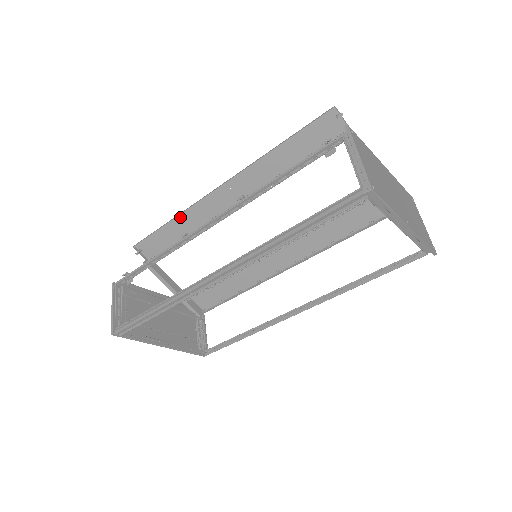
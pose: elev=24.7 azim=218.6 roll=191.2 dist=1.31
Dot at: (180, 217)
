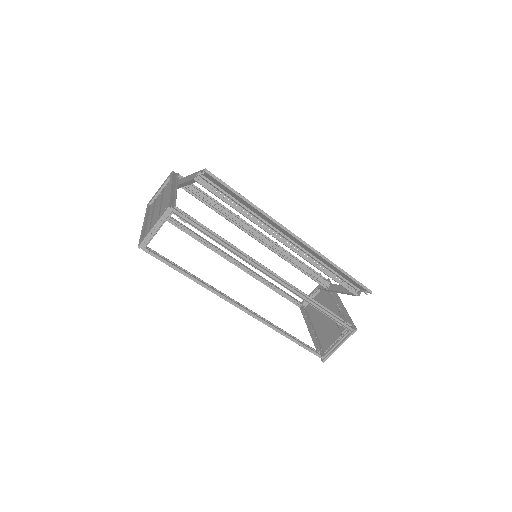
Dot at: (257, 207)
